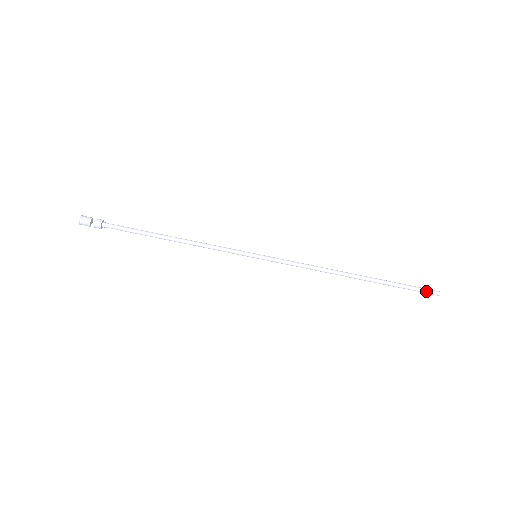
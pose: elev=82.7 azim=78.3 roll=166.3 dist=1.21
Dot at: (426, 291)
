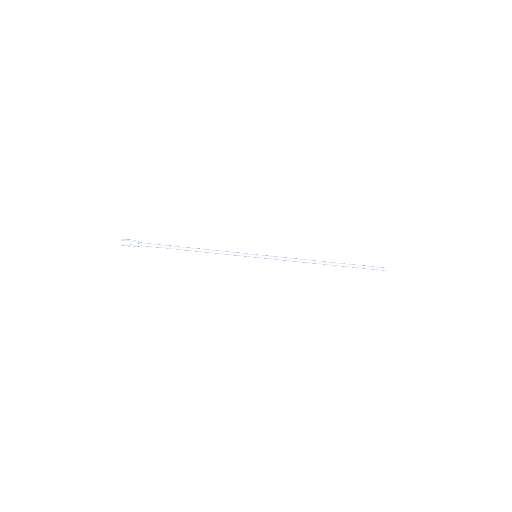
Dot at: (377, 269)
